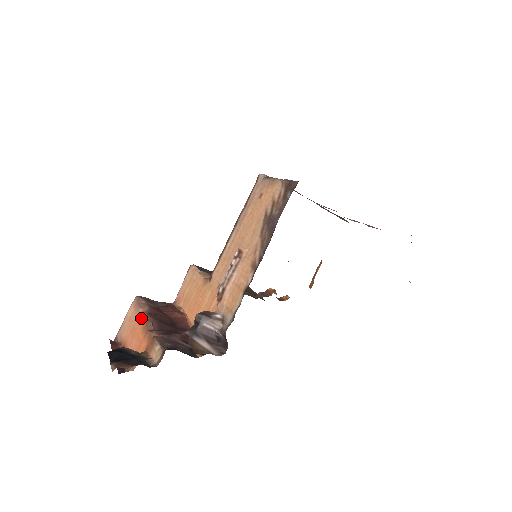
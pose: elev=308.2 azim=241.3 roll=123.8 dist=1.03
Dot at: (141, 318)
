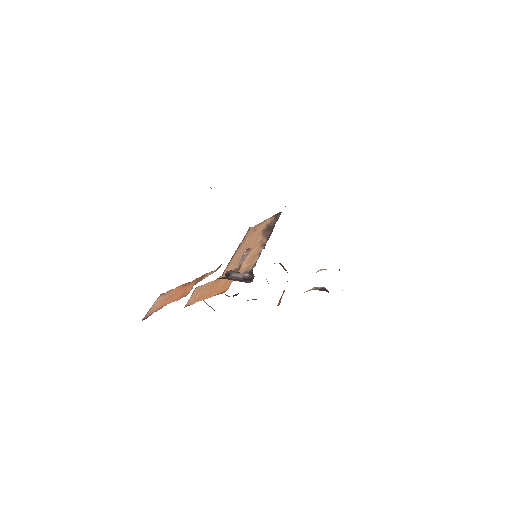
Dot at: (178, 288)
